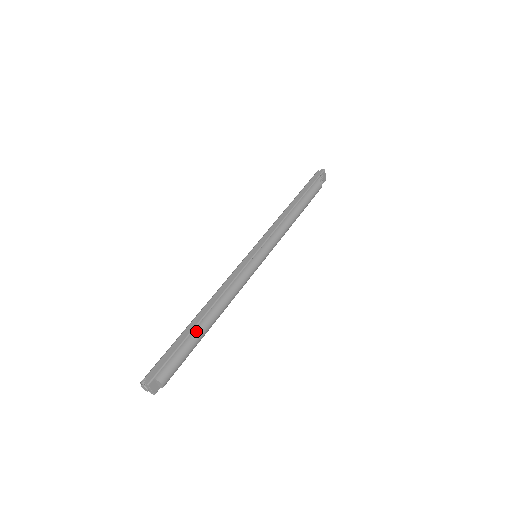
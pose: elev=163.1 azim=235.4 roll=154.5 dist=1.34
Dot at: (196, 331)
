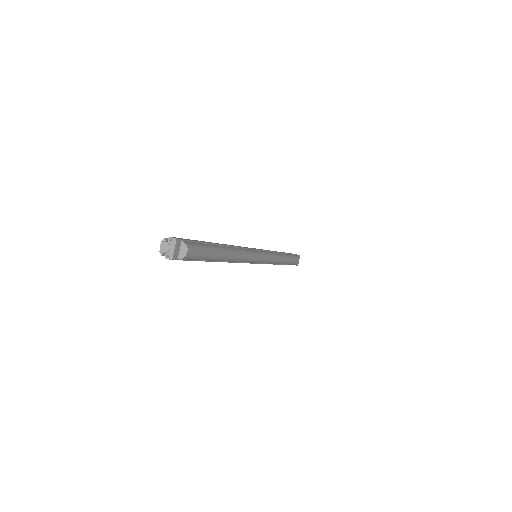
Dot at: (218, 246)
